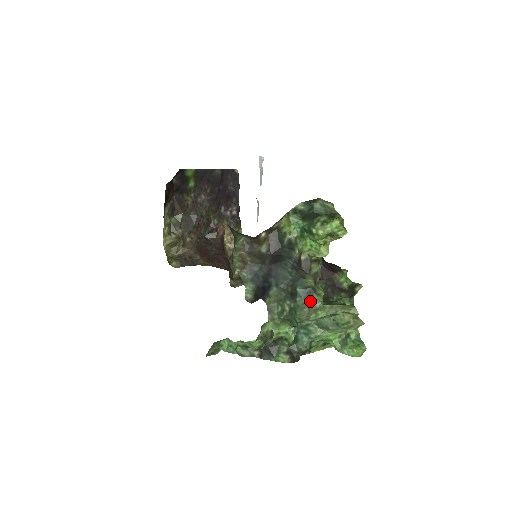
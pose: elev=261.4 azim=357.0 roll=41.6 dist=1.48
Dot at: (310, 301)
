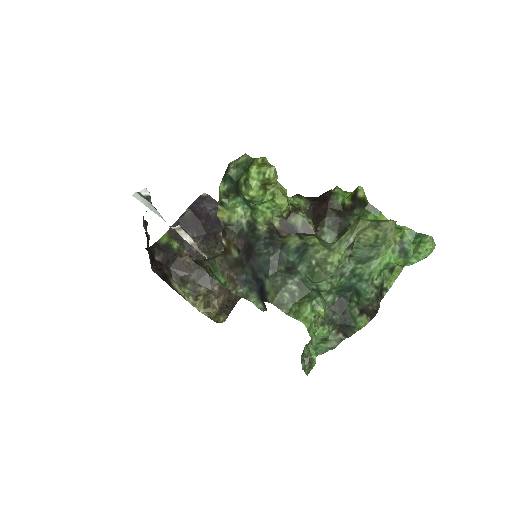
Dot at: (311, 259)
